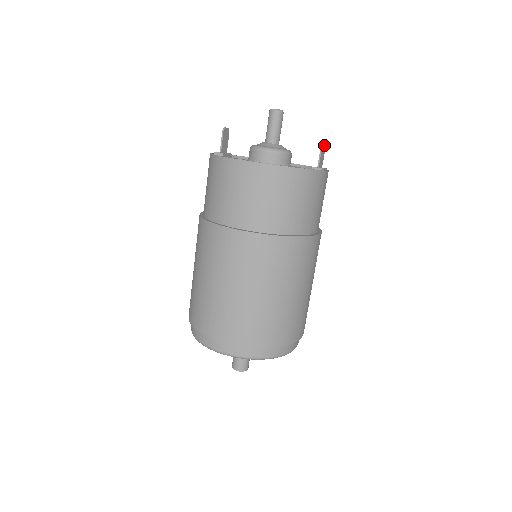
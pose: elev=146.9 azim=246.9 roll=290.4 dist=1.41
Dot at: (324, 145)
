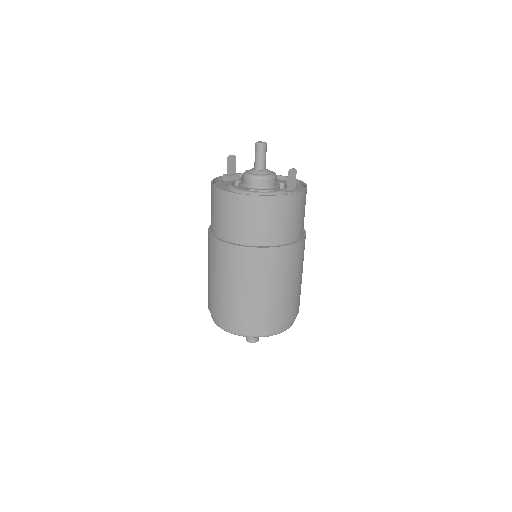
Dot at: (293, 172)
